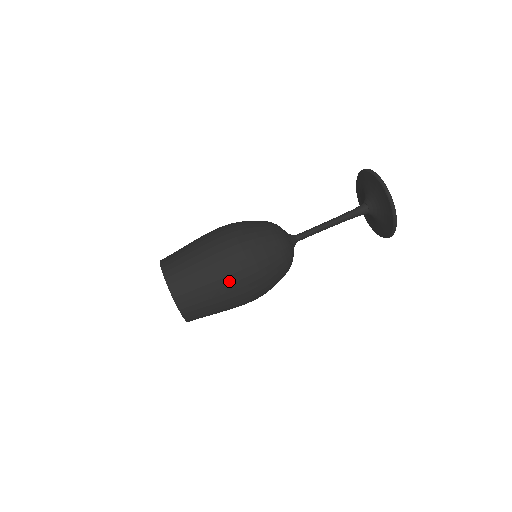
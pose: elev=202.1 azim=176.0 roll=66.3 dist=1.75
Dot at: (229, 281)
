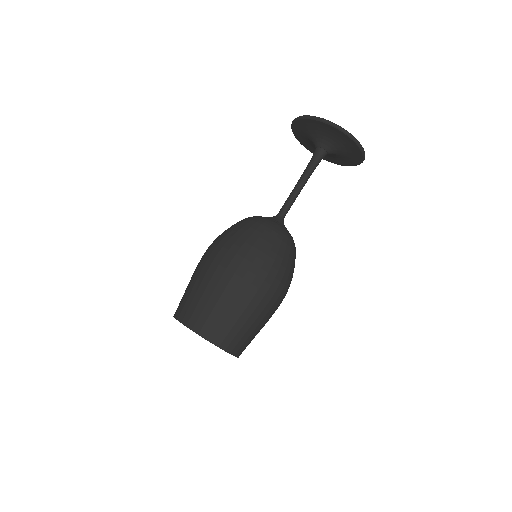
Dot at: occluded
